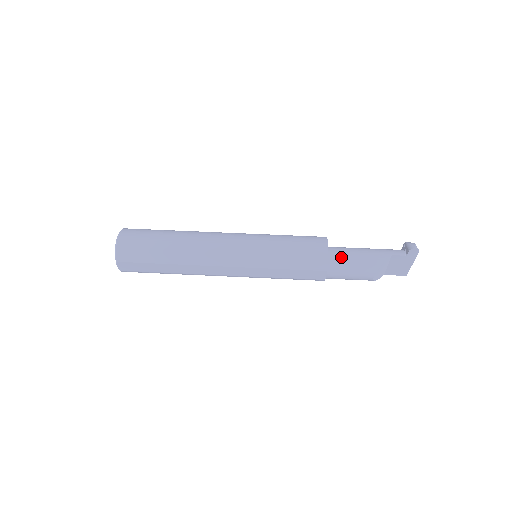
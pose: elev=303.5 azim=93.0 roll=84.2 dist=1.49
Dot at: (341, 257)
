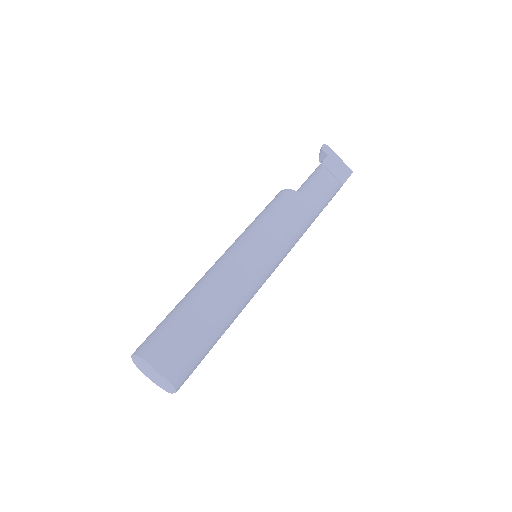
Dot at: (298, 190)
